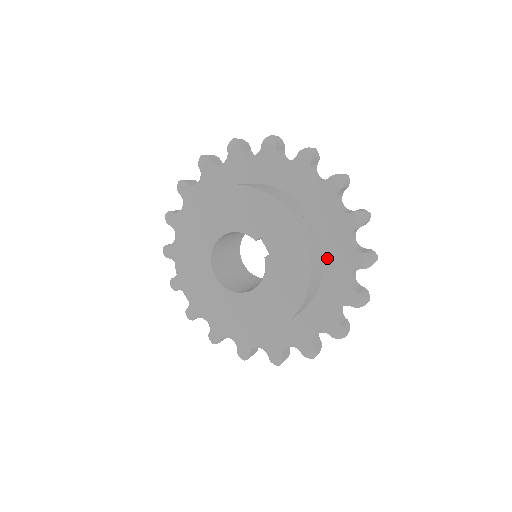
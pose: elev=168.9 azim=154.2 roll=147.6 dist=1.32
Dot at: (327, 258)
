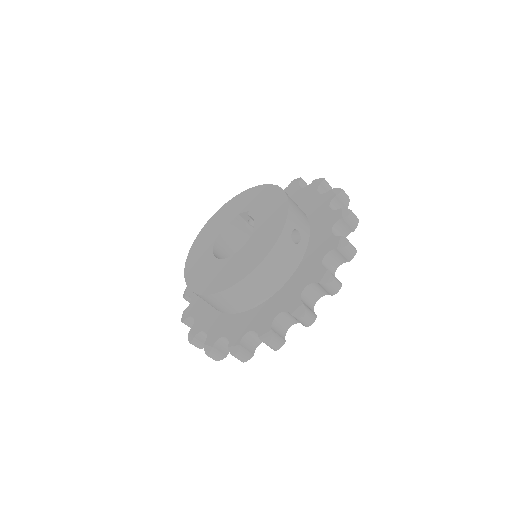
Dot at: occluded
